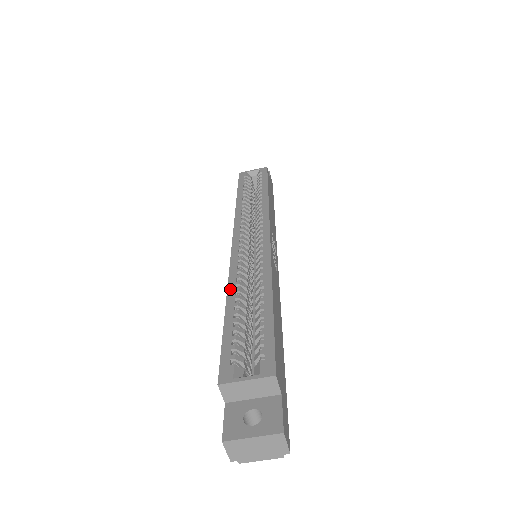
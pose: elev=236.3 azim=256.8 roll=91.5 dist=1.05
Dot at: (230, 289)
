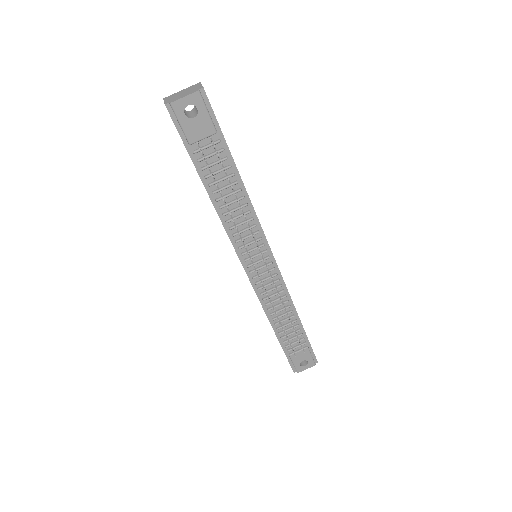
Dot at: occluded
